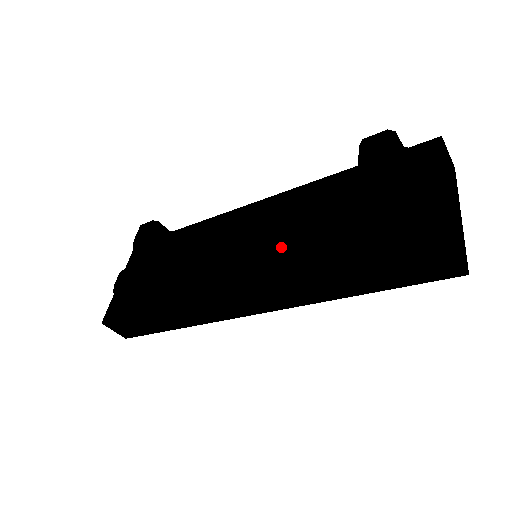
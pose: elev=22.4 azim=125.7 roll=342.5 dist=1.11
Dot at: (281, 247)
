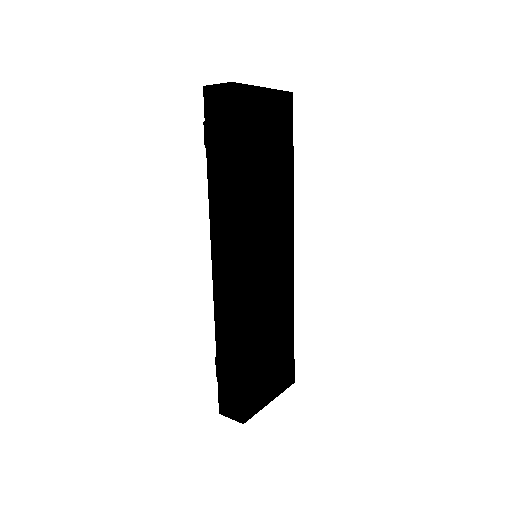
Dot at: occluded
